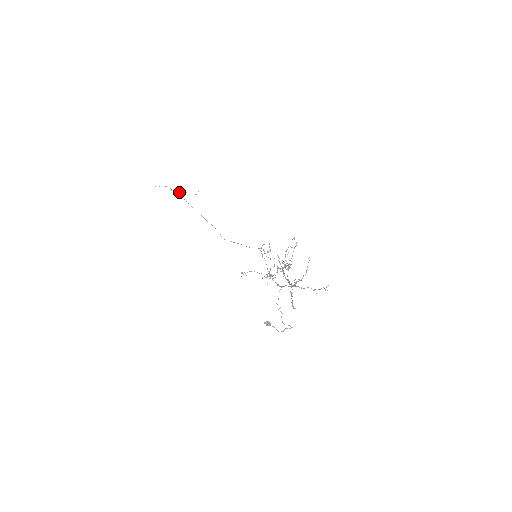
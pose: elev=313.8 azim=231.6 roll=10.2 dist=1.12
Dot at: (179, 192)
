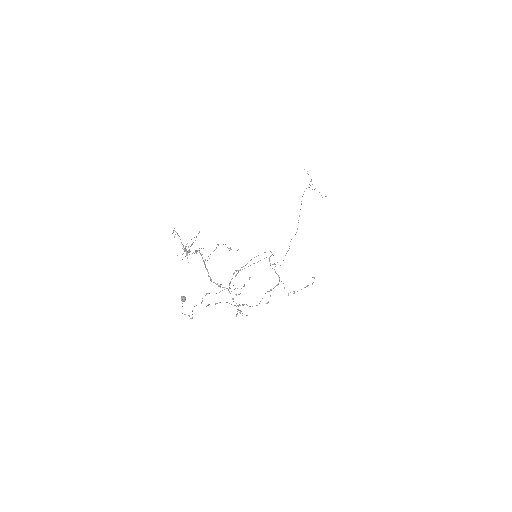
Dot at: occluded
